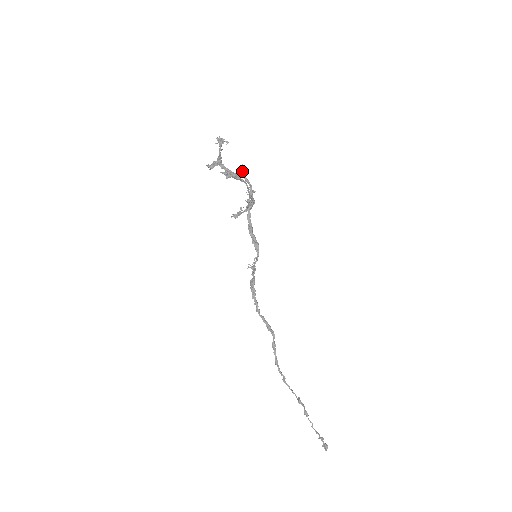
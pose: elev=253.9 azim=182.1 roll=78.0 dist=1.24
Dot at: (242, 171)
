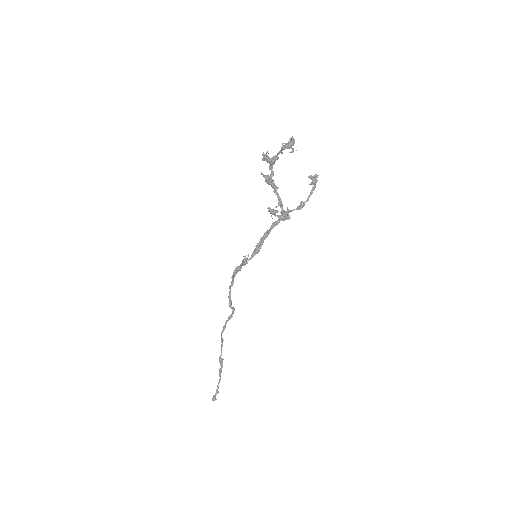
Dot at: (313, 180)
